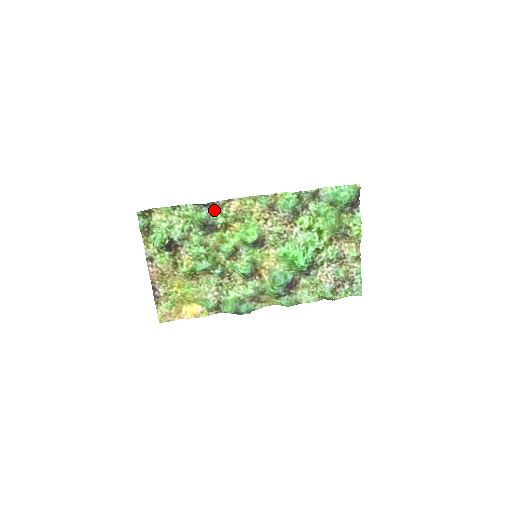
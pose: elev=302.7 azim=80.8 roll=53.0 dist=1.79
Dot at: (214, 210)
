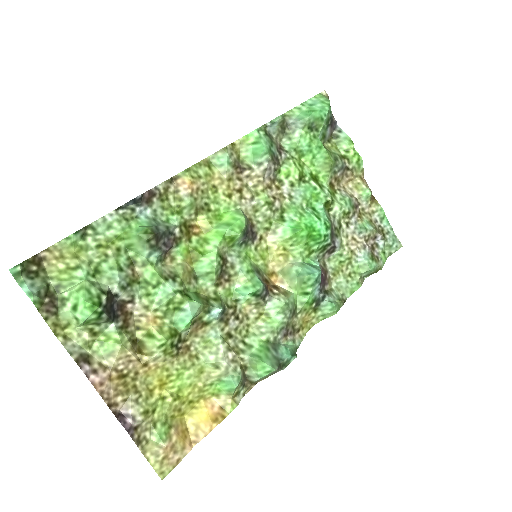
Dot at: (155, 207)
